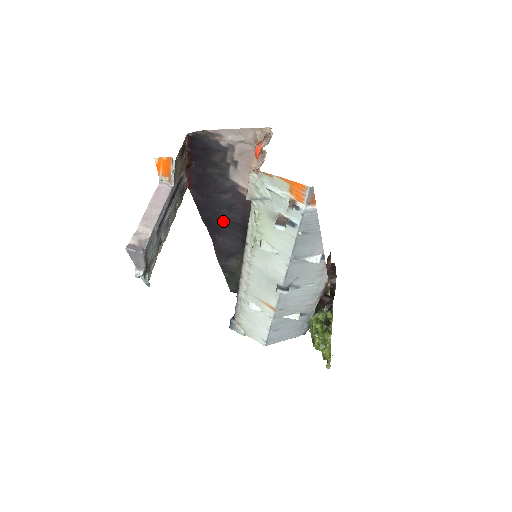
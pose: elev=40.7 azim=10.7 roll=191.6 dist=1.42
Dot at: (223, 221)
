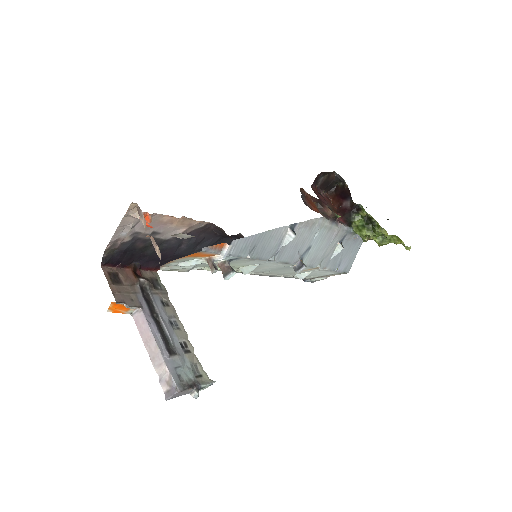
Dot at: occluded
